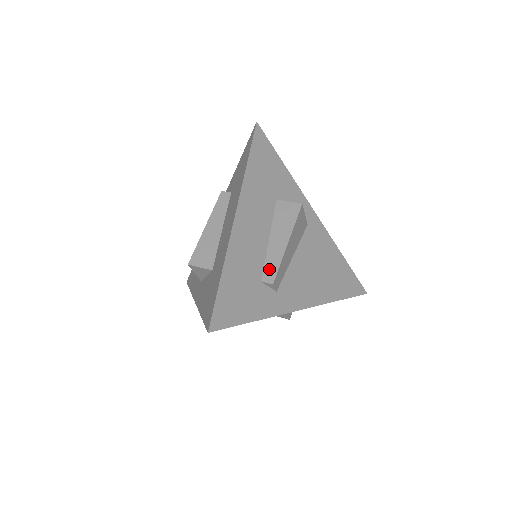
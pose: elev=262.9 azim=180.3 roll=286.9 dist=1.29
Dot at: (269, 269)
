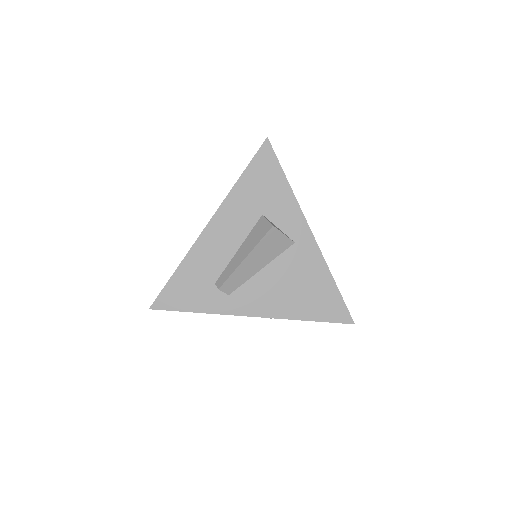
Dot at: (224, 275)
